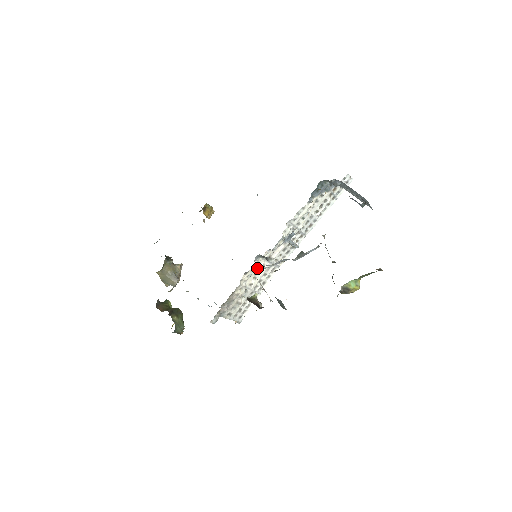
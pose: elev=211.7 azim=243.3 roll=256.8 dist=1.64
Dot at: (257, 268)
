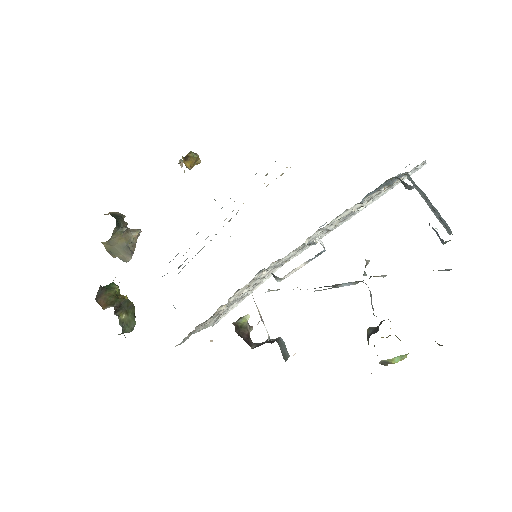
Dot at: occluded
